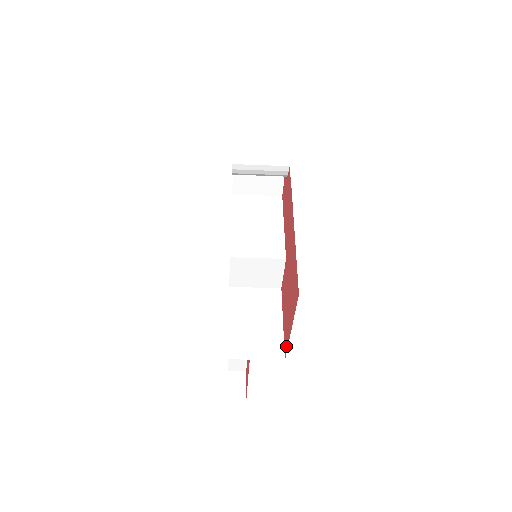
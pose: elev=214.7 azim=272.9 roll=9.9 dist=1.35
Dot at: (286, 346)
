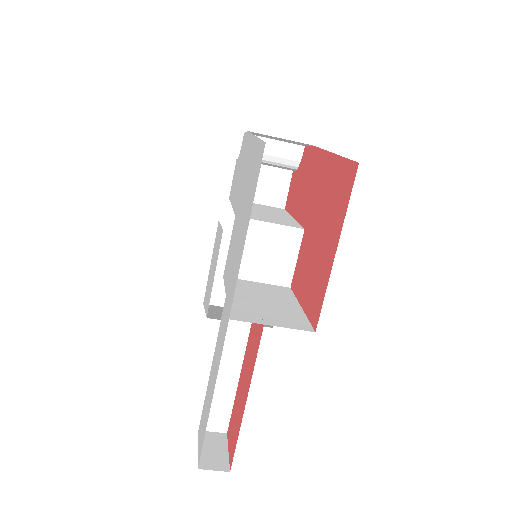
Dot at: (319, 304)
